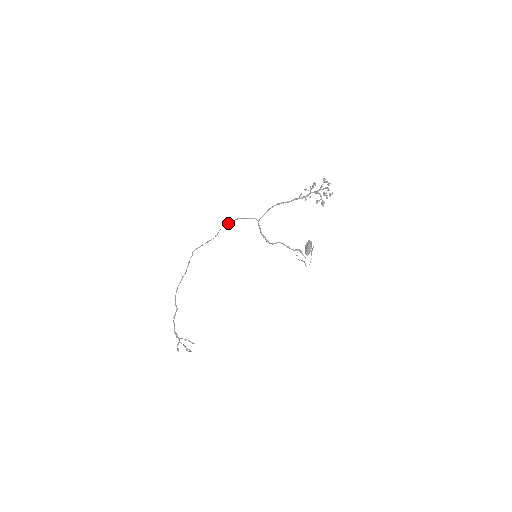
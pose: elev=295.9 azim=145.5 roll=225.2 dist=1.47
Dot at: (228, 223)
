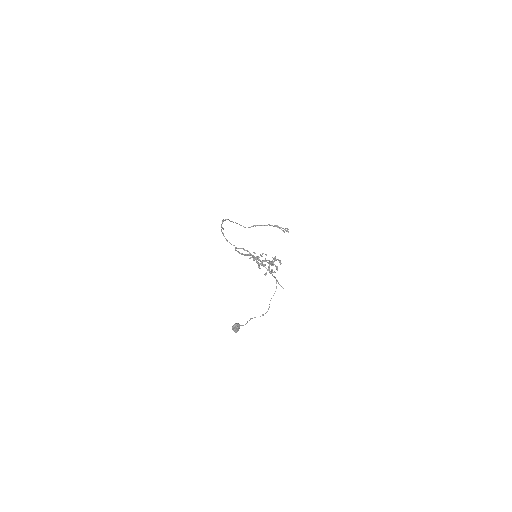
Dot at: occluded
